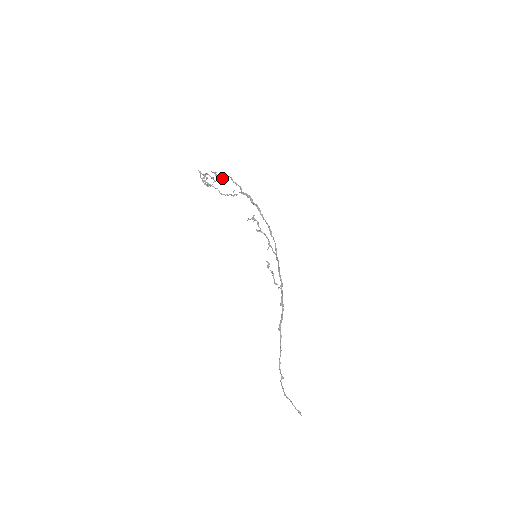
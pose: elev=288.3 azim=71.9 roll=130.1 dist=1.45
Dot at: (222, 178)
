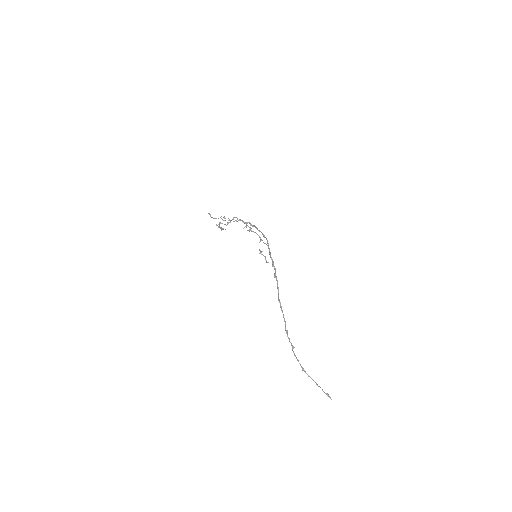
Dot at: (229, 219)
